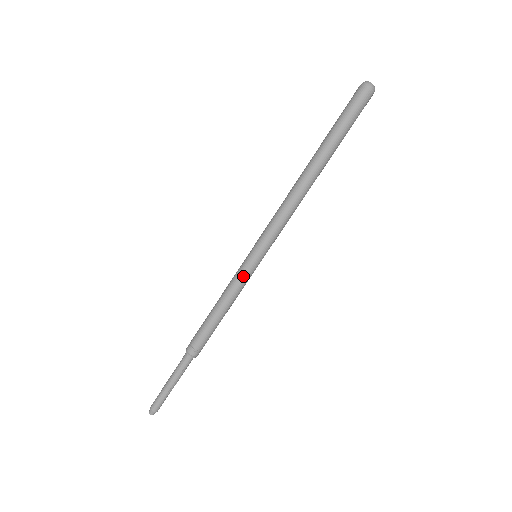
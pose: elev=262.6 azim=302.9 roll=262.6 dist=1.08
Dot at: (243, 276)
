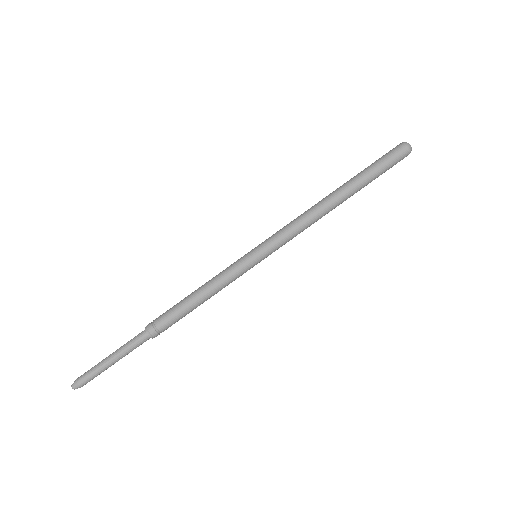
Dot at: (241, 274)
